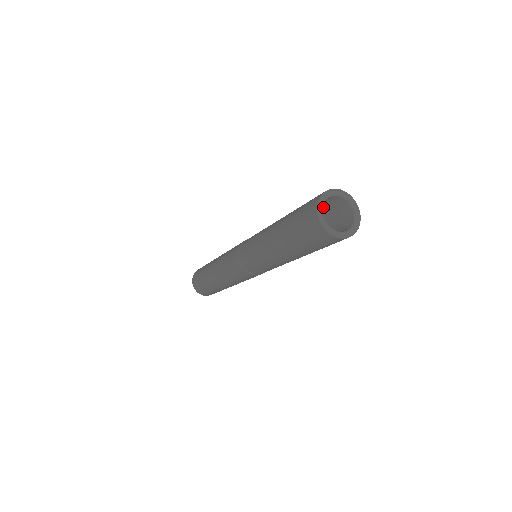
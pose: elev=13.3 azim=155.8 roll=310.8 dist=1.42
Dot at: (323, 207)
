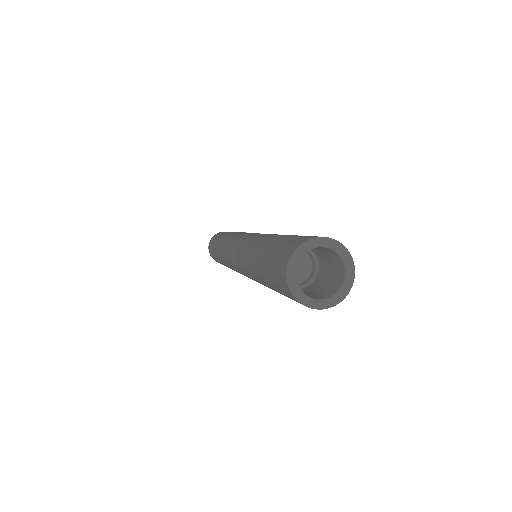
Dot at: occluded
